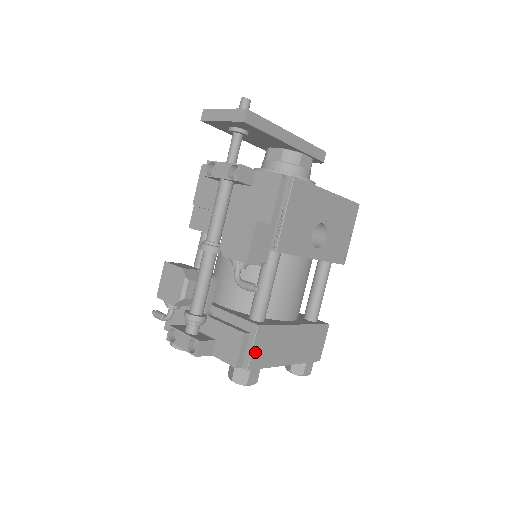
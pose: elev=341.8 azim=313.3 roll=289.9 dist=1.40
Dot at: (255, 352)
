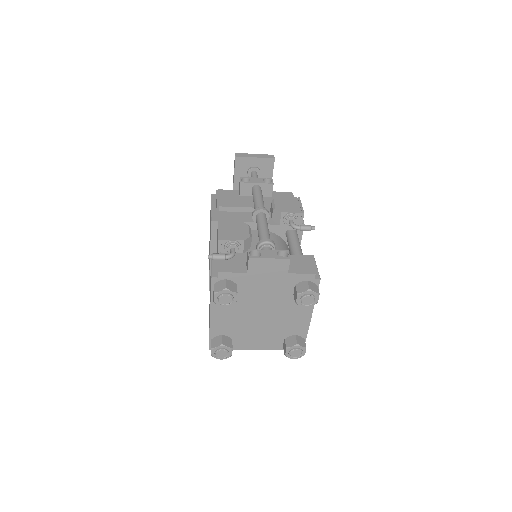
Dot at: occluded
